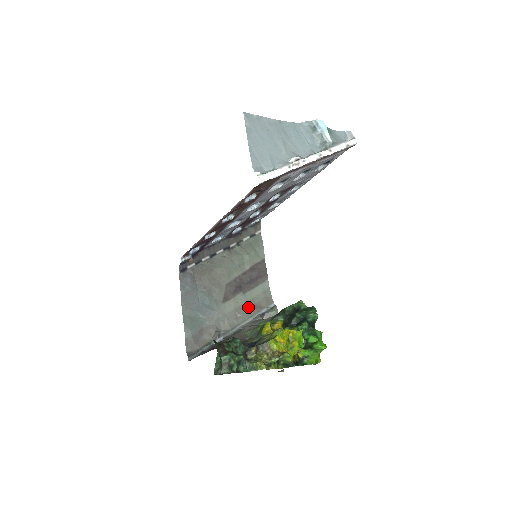
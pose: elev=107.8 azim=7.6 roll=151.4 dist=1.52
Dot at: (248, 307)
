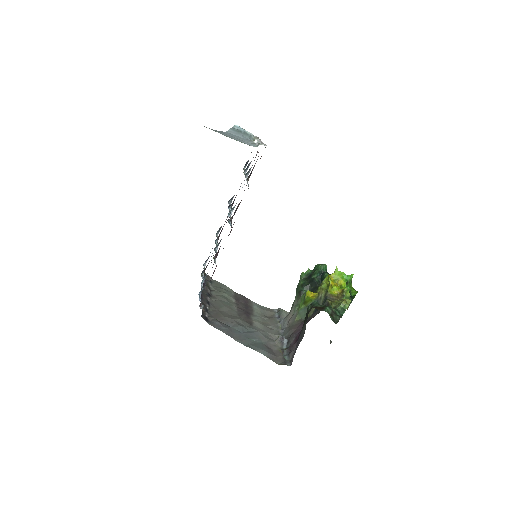
Dot at: (267, 320)
